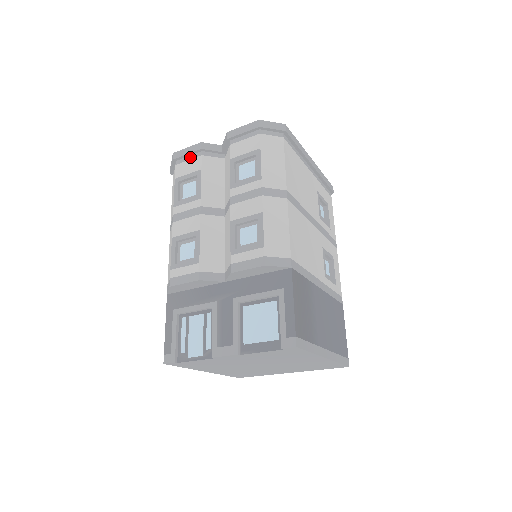
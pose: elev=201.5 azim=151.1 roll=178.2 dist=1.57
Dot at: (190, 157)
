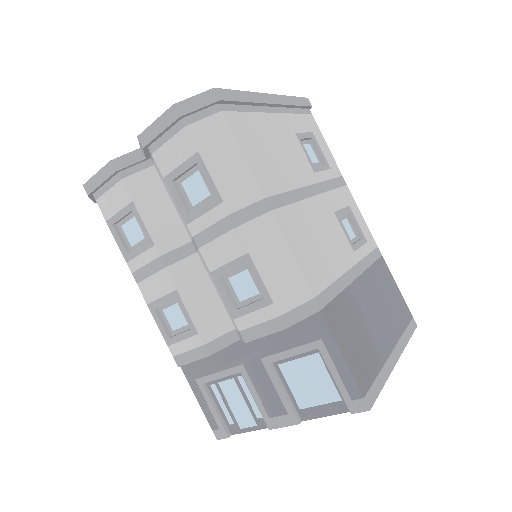
Dot at: (108, 185)
